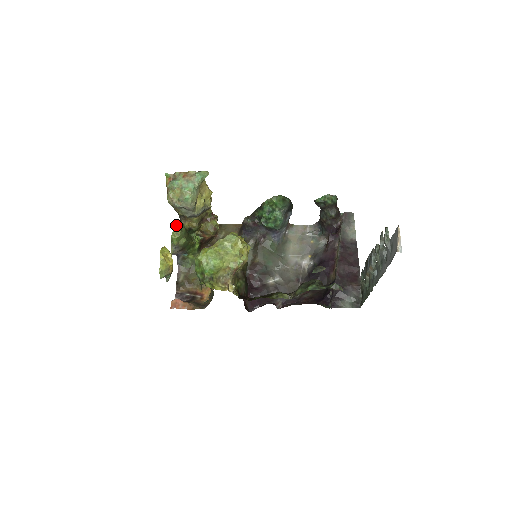
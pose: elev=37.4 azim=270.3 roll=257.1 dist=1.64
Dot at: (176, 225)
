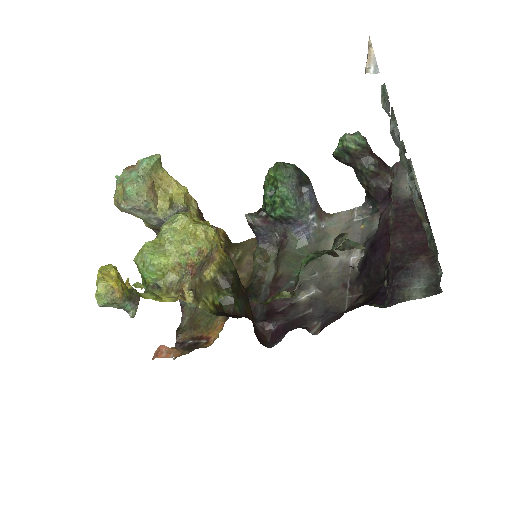
Dot at: occluded
